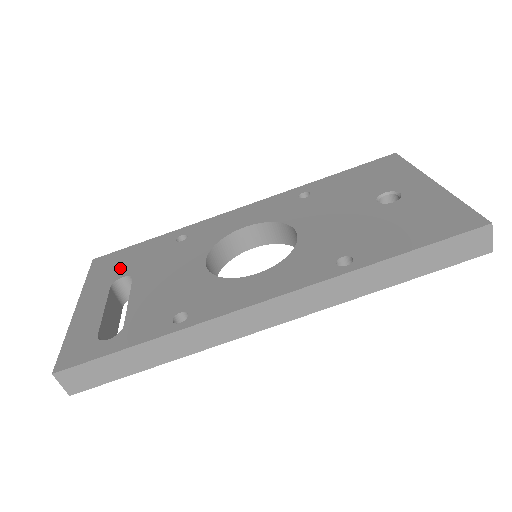
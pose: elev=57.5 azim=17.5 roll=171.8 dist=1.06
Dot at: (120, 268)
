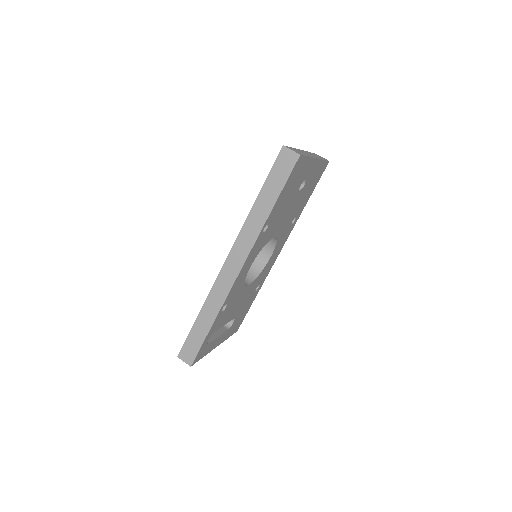
Dot at: occluded
